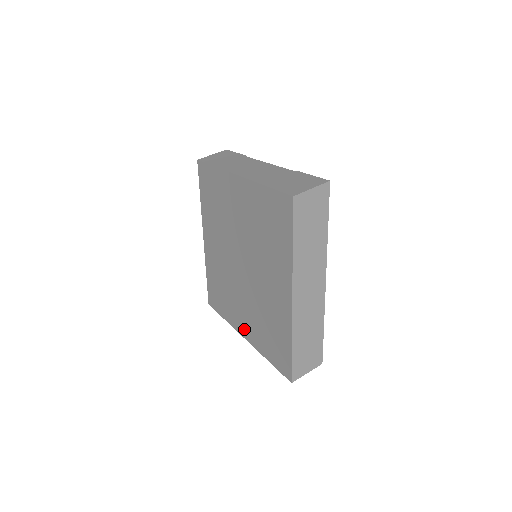
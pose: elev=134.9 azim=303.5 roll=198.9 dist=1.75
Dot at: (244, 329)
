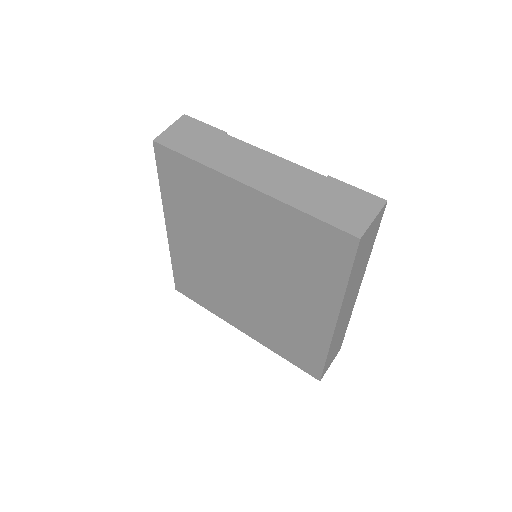
Dot at: (243, 326)
